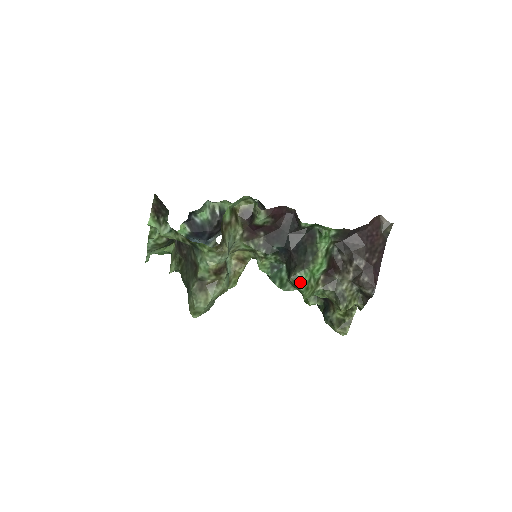
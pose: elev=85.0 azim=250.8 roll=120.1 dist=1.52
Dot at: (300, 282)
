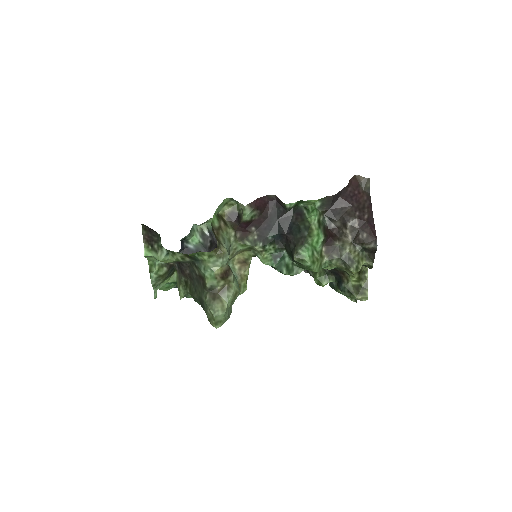
Dot at: (304, 258)
